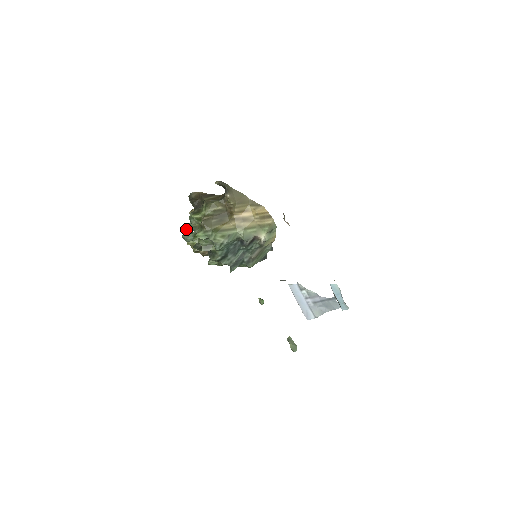
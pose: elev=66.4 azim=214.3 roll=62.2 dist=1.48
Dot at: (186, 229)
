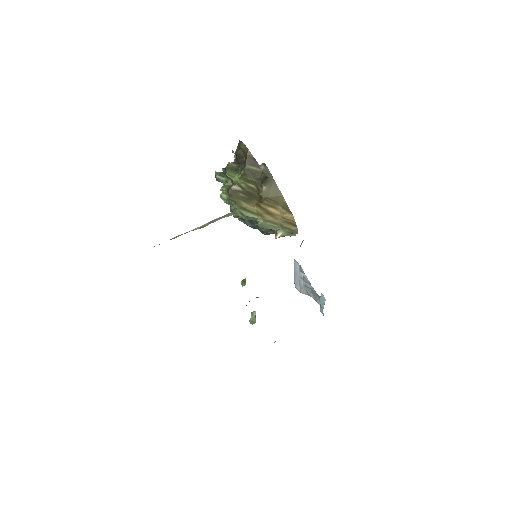
Dot at: (232, 152)
